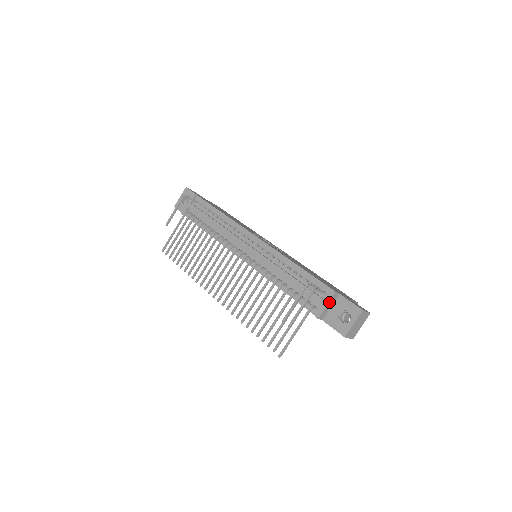
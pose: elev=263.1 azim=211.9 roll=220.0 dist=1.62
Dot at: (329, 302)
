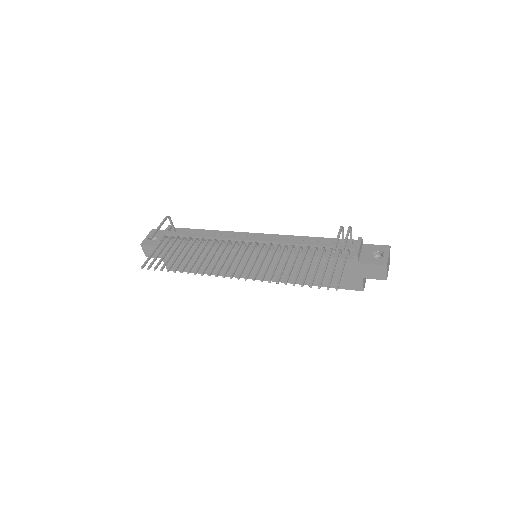
Dot at: (360, 245)
